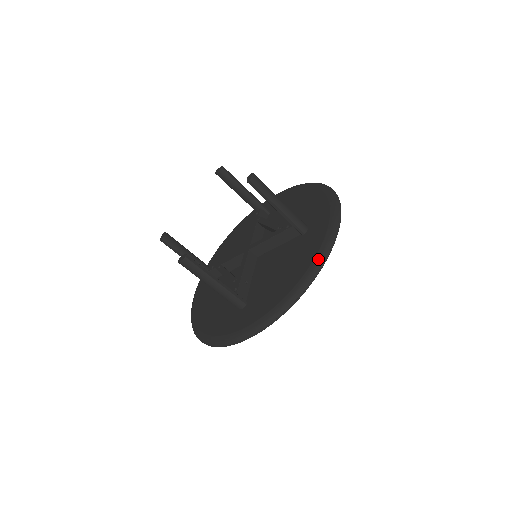
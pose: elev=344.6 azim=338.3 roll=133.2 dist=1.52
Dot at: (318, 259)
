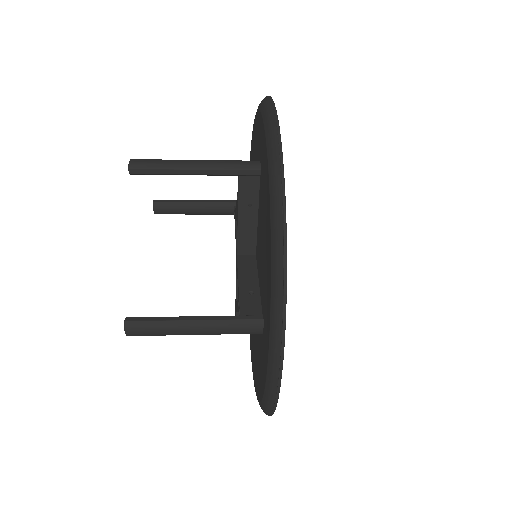
Dot at: (271, 171)
